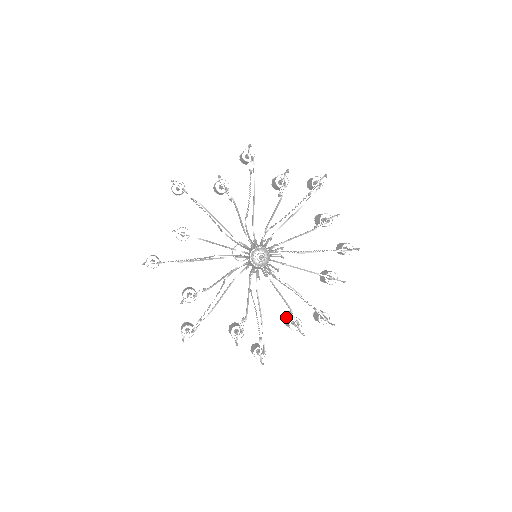
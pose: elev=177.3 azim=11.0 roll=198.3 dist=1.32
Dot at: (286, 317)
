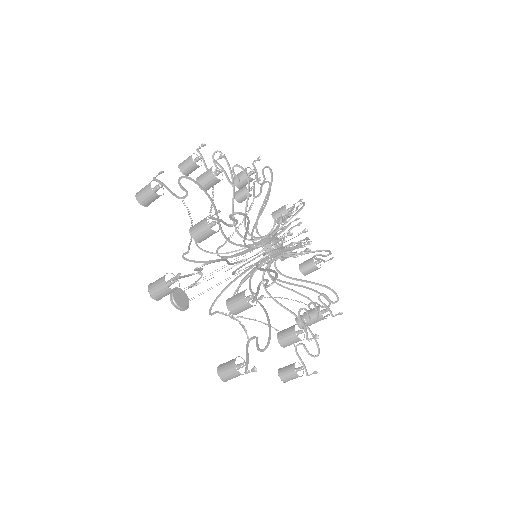
Dot at: occluded
